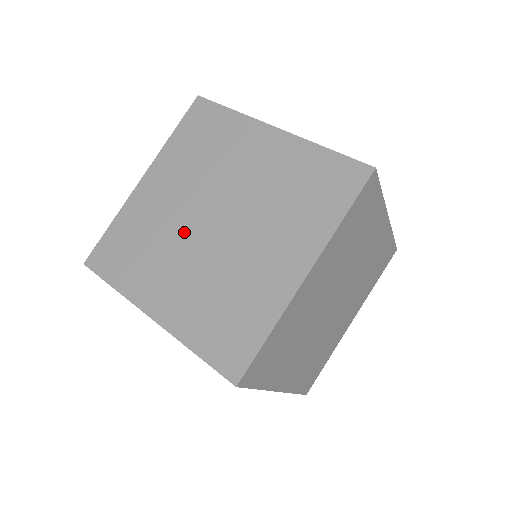
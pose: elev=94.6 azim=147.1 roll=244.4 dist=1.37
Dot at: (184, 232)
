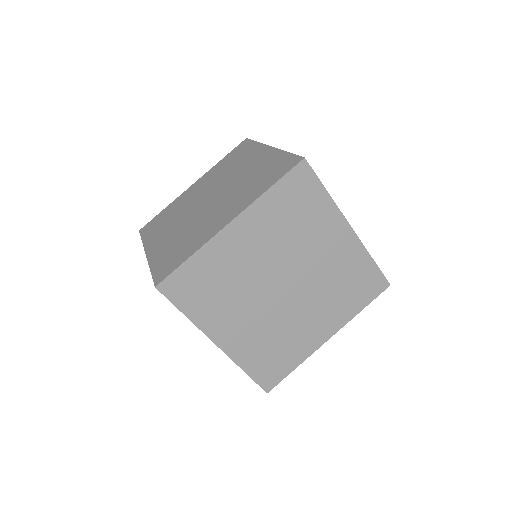
Dot at: (259, 288)
